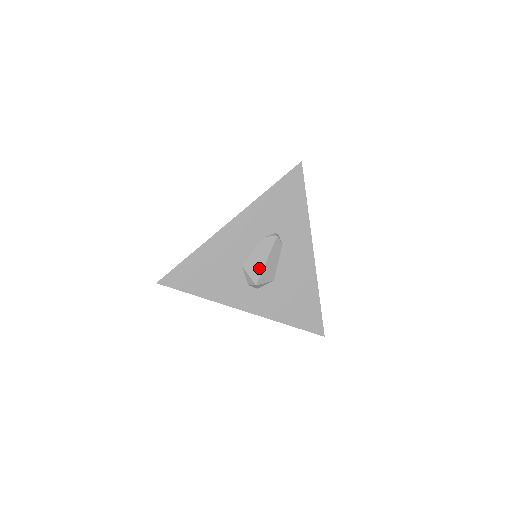
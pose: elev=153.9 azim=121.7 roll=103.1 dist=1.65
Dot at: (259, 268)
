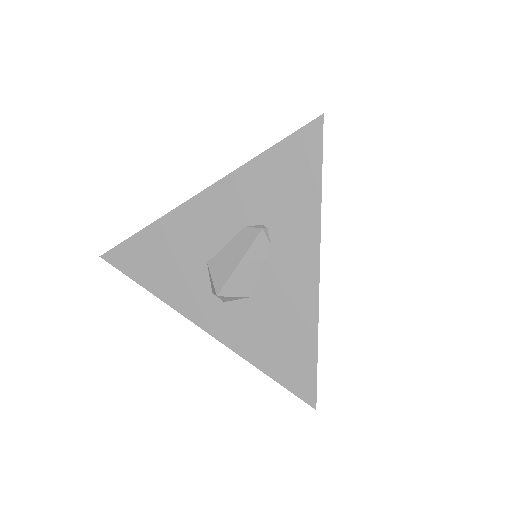
Dot at: (227, 271)
